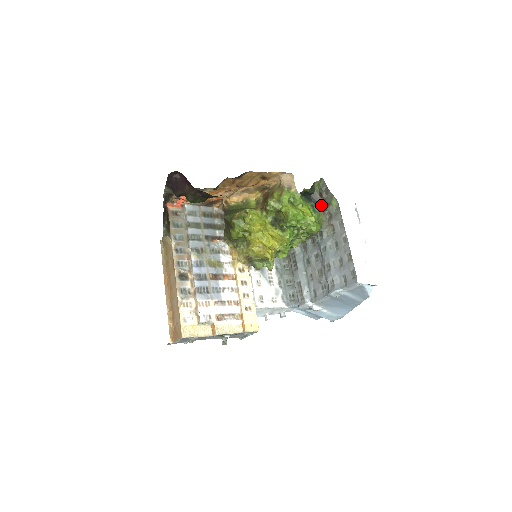
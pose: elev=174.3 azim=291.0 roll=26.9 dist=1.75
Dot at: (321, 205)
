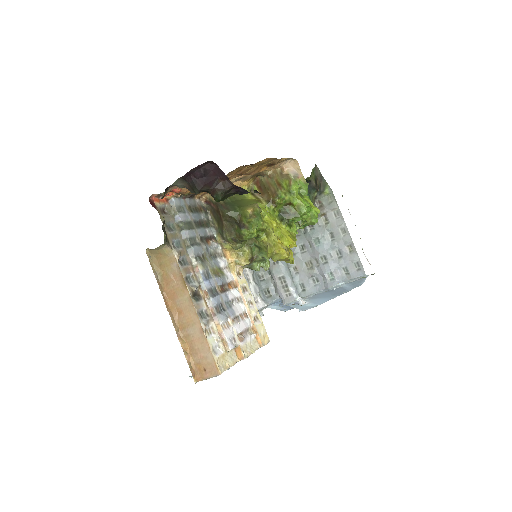
Dot at: (315, 193)
